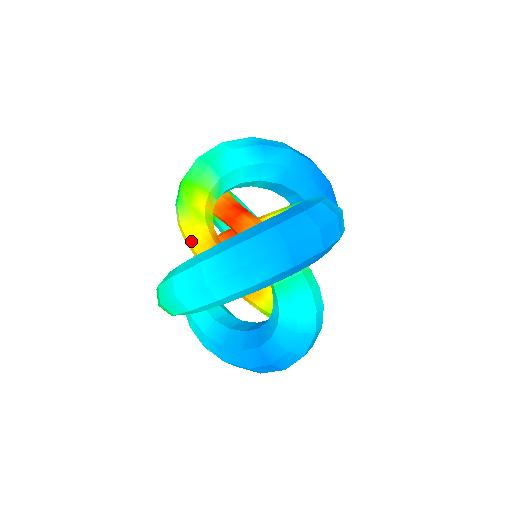
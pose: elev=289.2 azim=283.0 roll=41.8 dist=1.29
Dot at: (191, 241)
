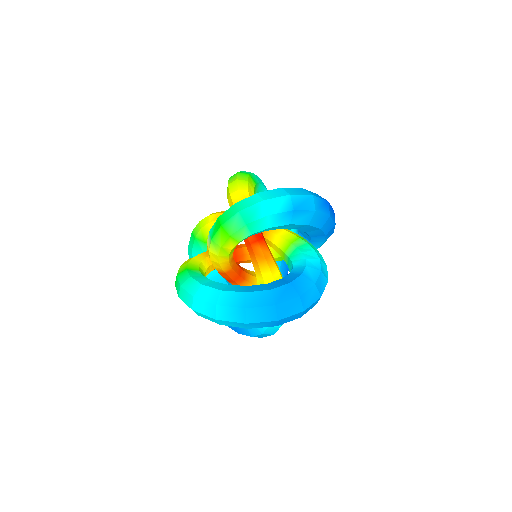
Dot at: (213, 261)
